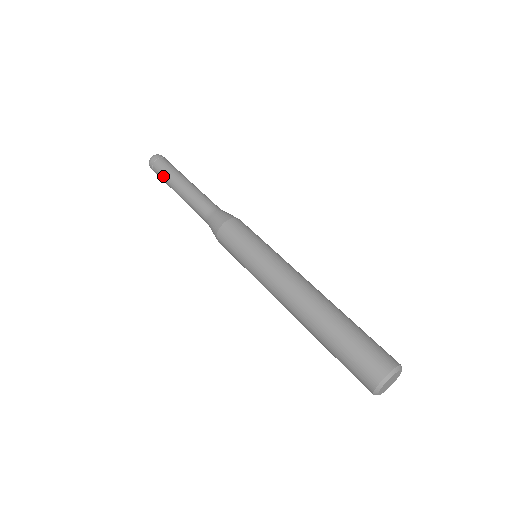
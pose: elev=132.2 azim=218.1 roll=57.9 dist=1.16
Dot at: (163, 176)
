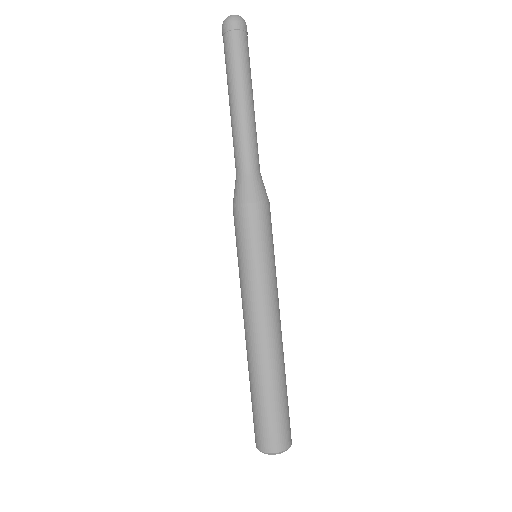
Dot at: (226, 67)
